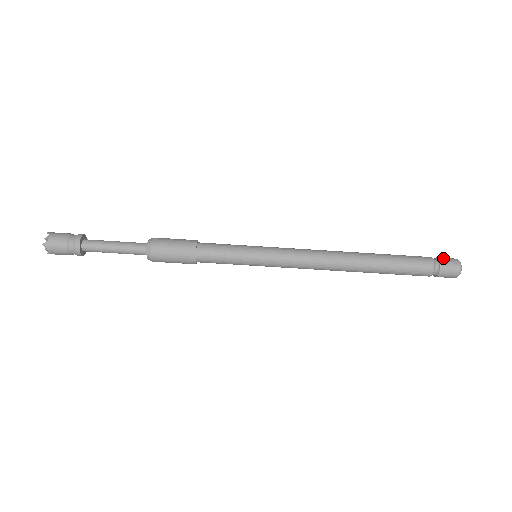
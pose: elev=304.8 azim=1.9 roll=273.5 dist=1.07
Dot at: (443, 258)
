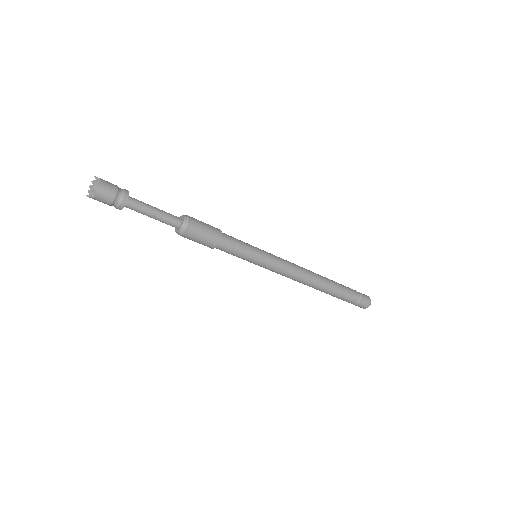
Dot at: occluded
